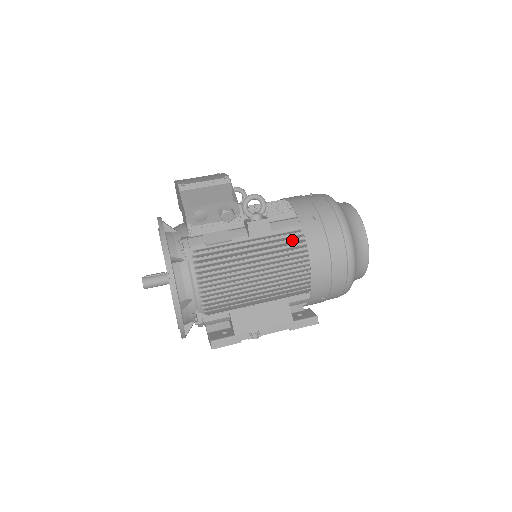
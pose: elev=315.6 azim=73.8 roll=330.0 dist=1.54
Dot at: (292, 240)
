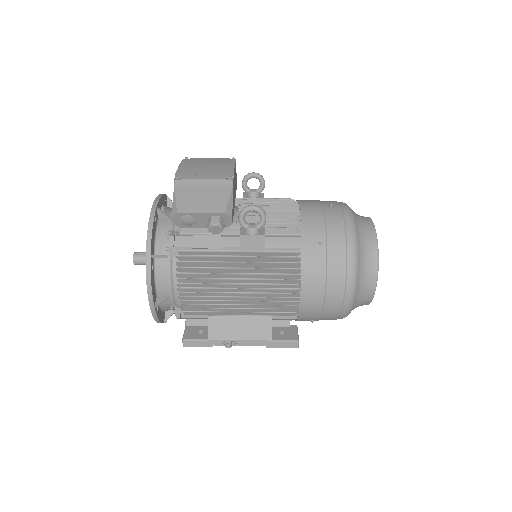
Dot at: occluded
